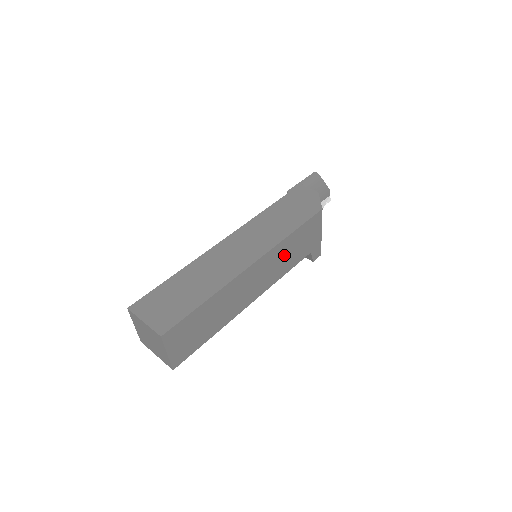
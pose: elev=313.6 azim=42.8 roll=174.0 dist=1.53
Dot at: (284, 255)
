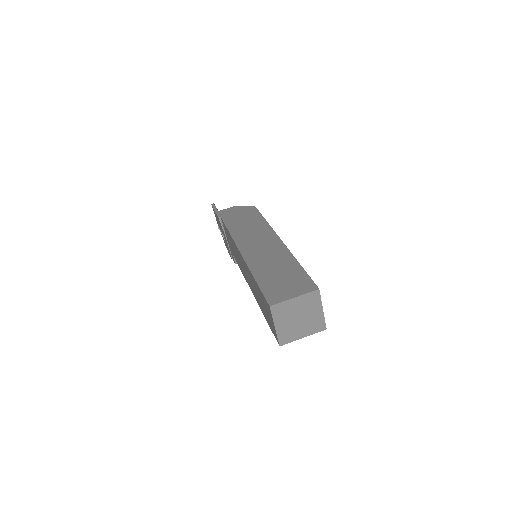
Dot at: occluded
